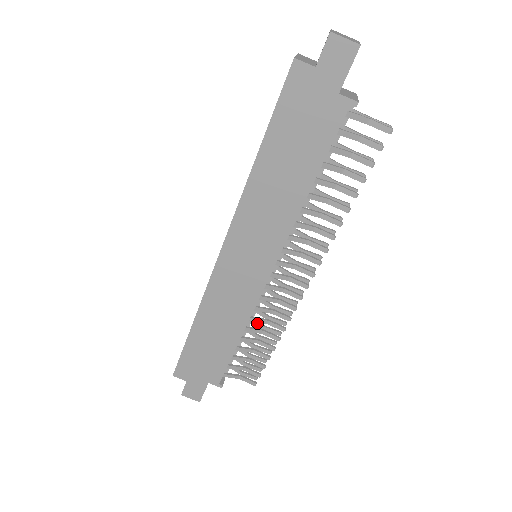
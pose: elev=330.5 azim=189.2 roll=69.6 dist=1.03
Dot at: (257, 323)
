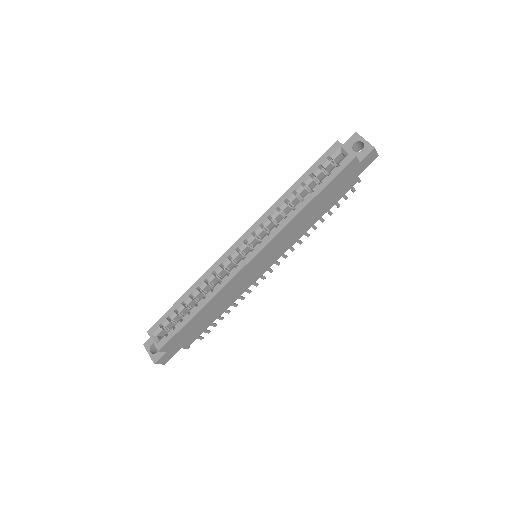
Dot at: occluded
